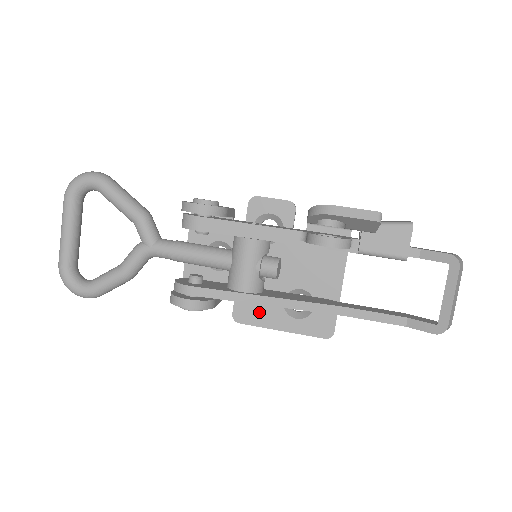
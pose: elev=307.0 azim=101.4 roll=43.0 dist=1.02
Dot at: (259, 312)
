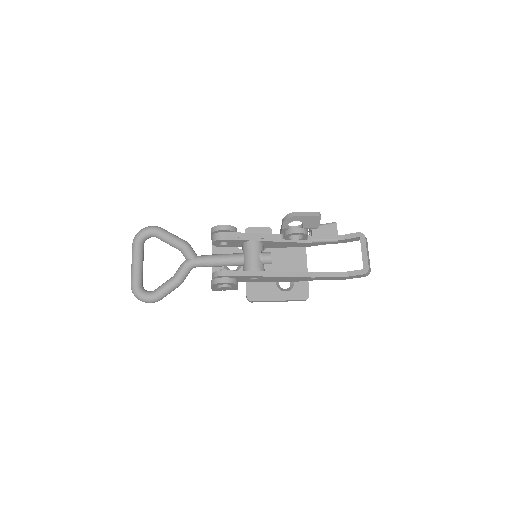
Dot at: (263, 292)
